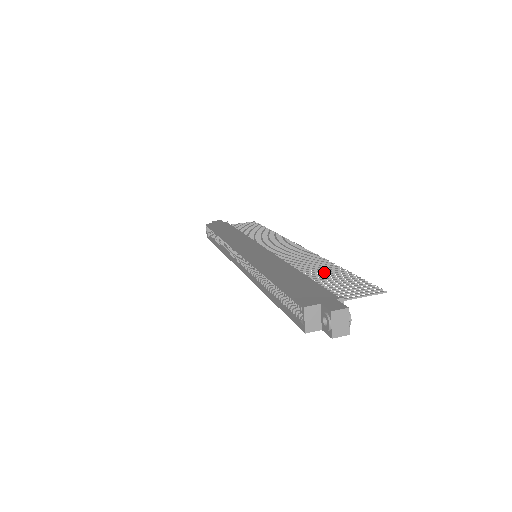
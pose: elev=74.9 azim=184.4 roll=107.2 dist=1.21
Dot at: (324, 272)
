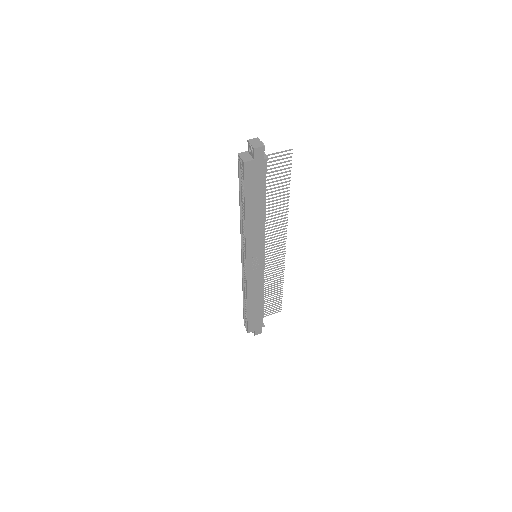
Dot at: (276, 194)
